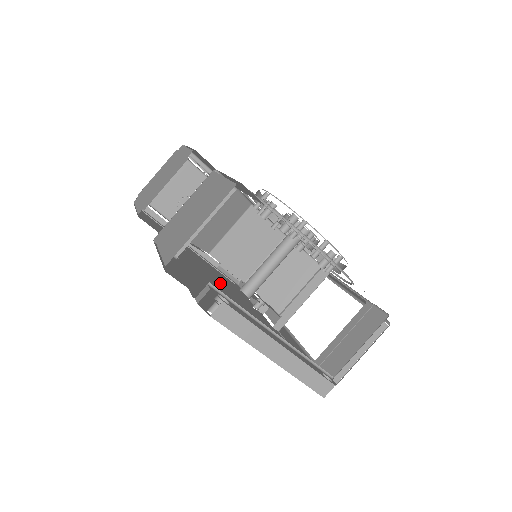
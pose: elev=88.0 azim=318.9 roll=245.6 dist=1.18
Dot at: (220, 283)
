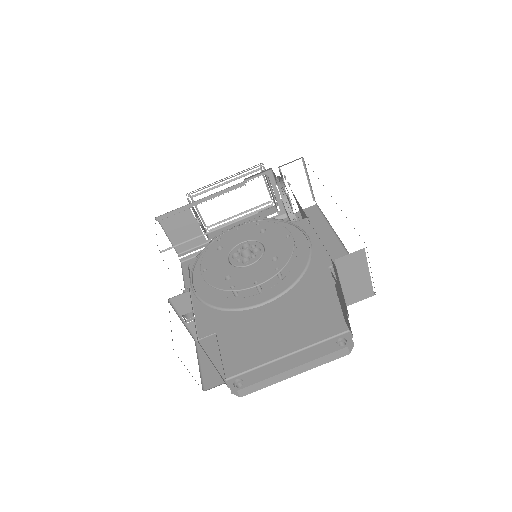
Dot at: occluded
